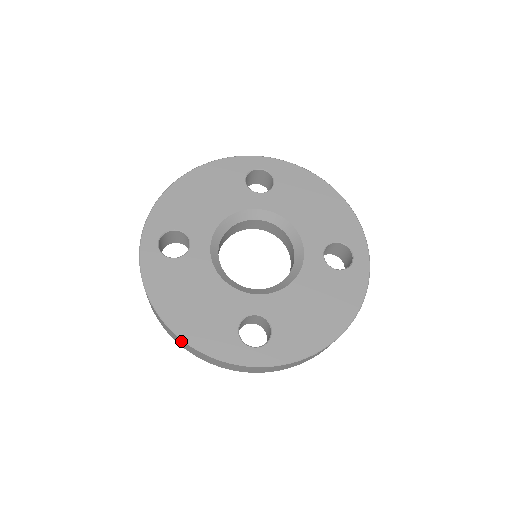
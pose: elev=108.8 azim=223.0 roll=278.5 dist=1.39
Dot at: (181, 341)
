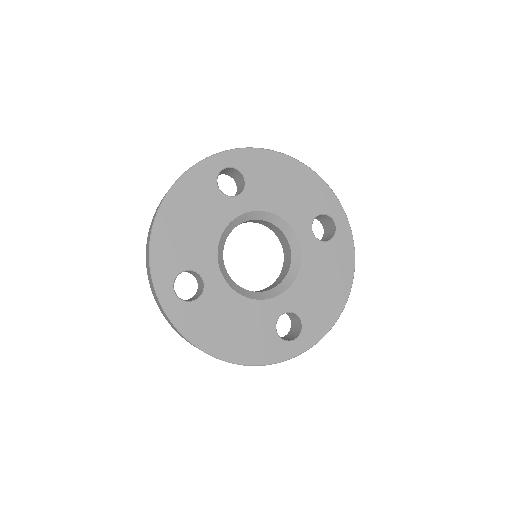
Dot at: (237, 364)
